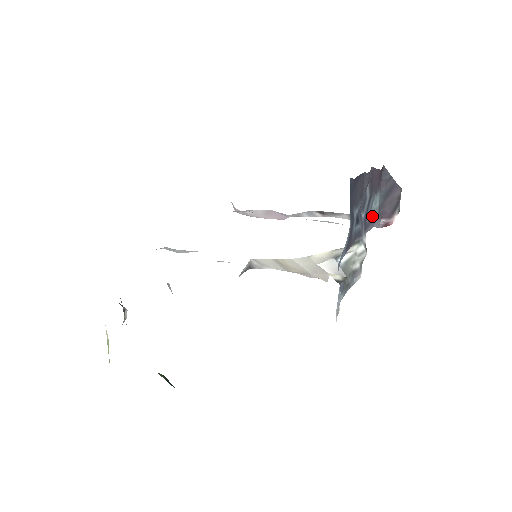
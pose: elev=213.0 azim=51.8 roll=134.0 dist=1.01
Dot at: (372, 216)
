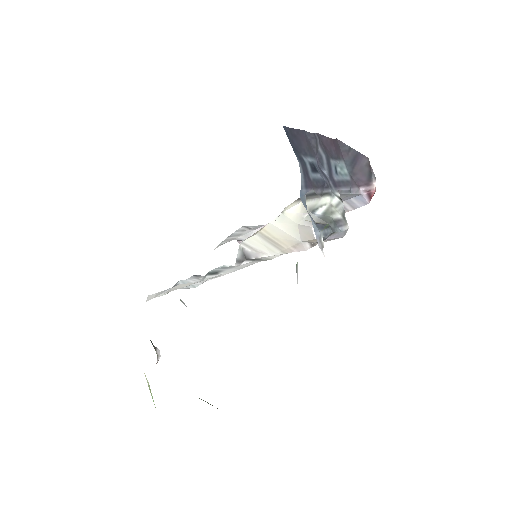
Dot at: (342, 180)
